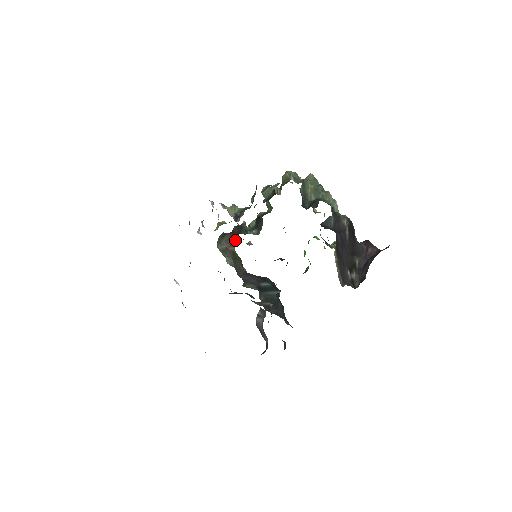
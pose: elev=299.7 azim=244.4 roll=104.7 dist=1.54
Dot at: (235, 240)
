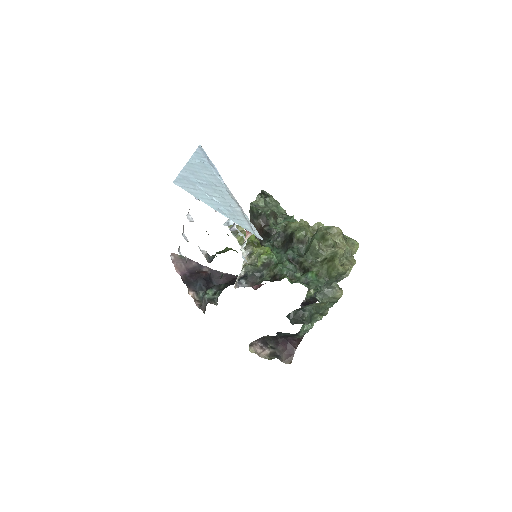
Dot at: occluded
